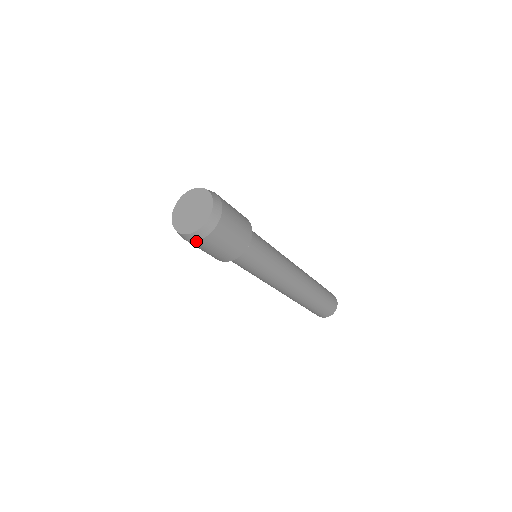
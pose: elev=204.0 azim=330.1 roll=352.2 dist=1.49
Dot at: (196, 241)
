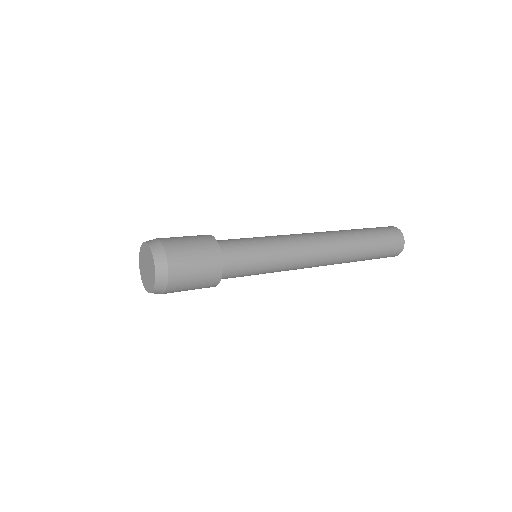
Dot at: (166, 291)
